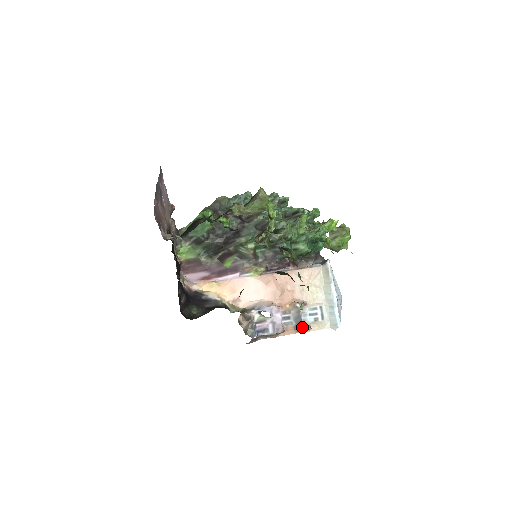
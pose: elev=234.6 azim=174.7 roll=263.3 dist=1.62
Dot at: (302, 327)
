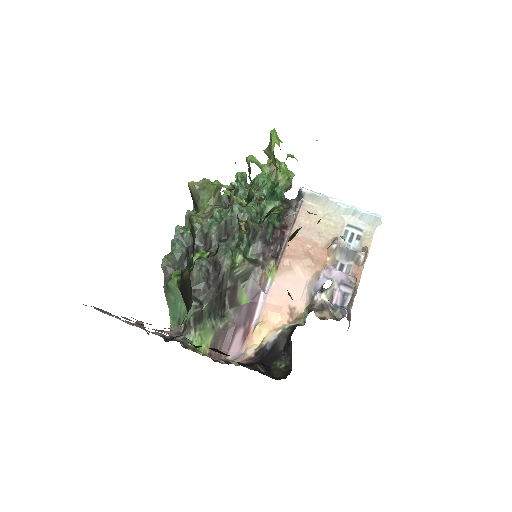
Dot at: (361, 255)
